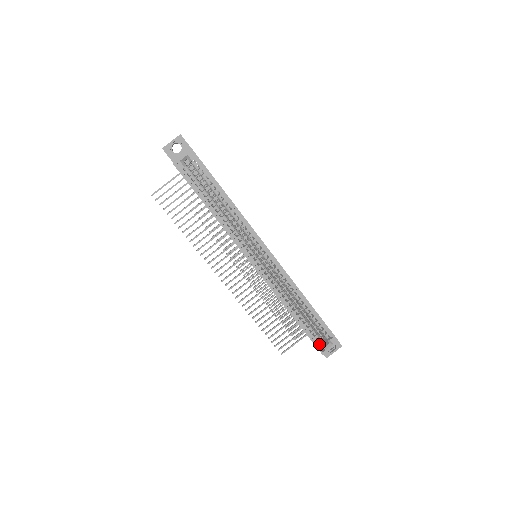
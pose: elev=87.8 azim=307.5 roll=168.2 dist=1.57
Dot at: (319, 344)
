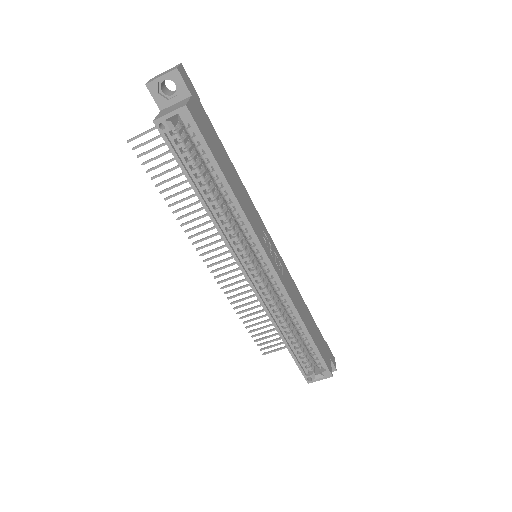
Dot at: (307, 372)
